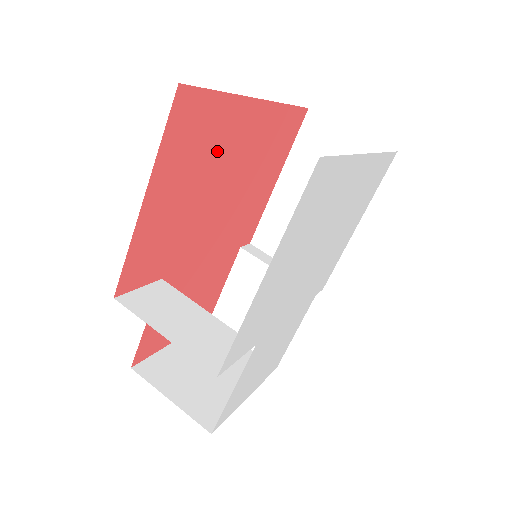
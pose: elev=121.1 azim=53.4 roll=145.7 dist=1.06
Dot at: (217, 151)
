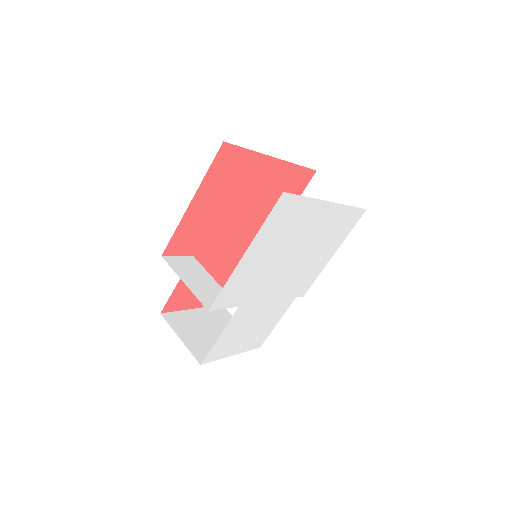
Dot at: (243, 184)
